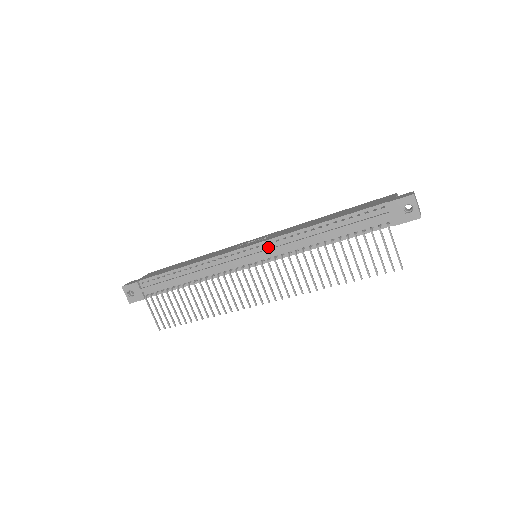
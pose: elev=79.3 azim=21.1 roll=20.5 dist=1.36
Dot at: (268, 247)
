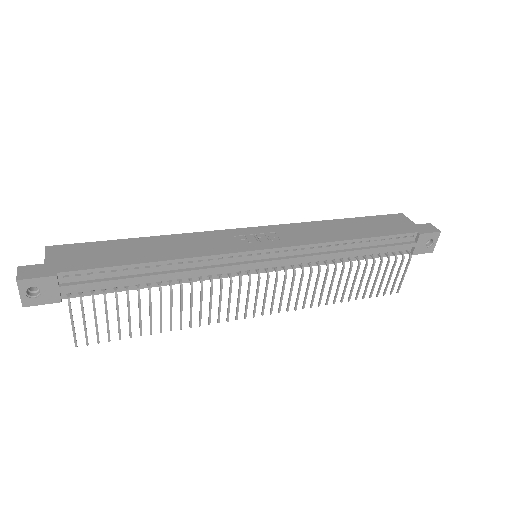
Dot at: (289, 254)
